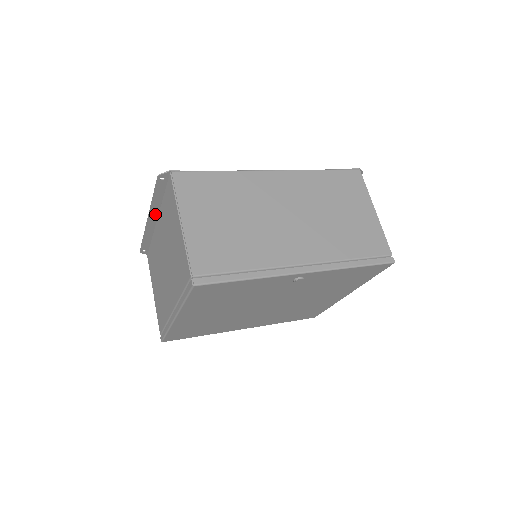
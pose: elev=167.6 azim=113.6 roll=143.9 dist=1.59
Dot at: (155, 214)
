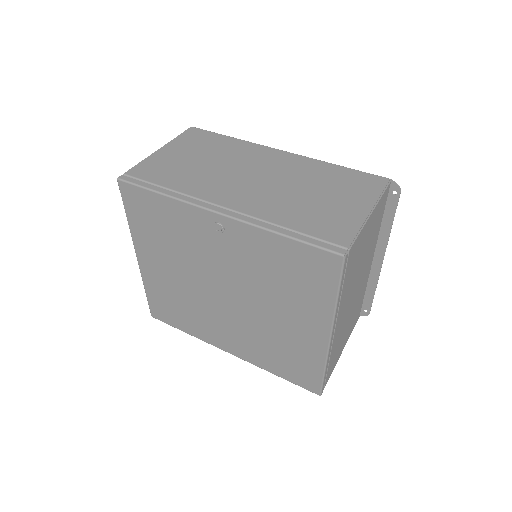
Dot at: occluded
